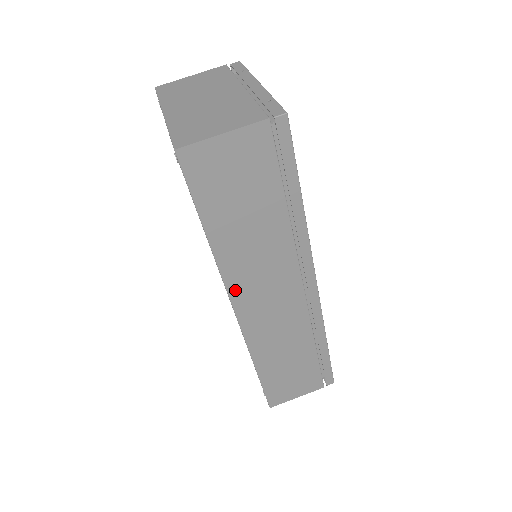
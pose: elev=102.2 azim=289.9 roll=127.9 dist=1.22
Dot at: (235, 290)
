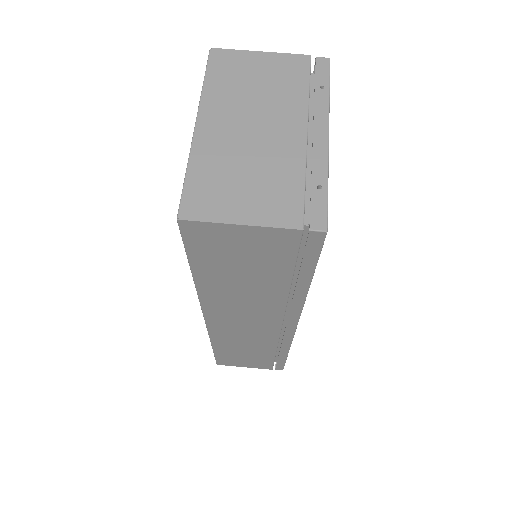
Dot at: (210, 310)
